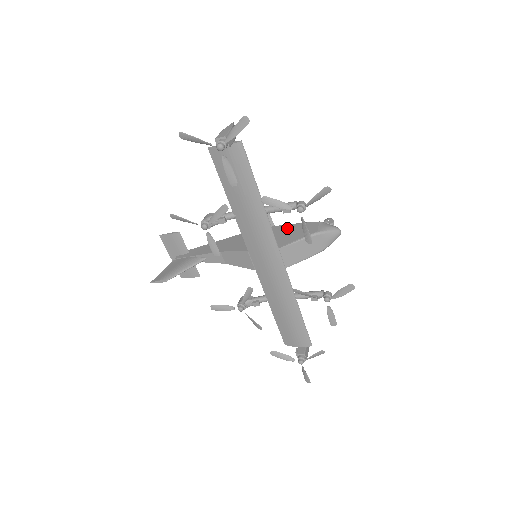
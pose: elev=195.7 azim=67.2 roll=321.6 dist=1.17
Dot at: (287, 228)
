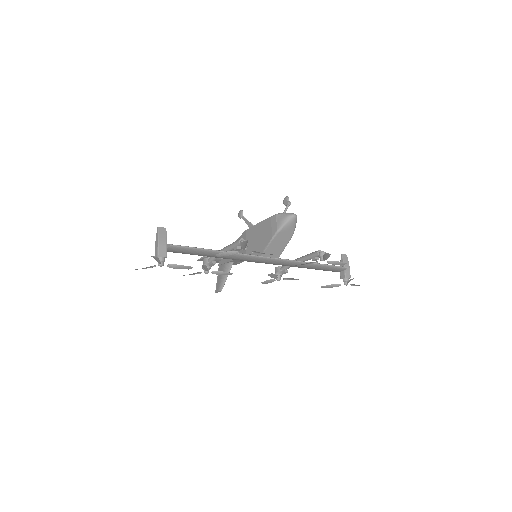
Dot at: (260, 228)
